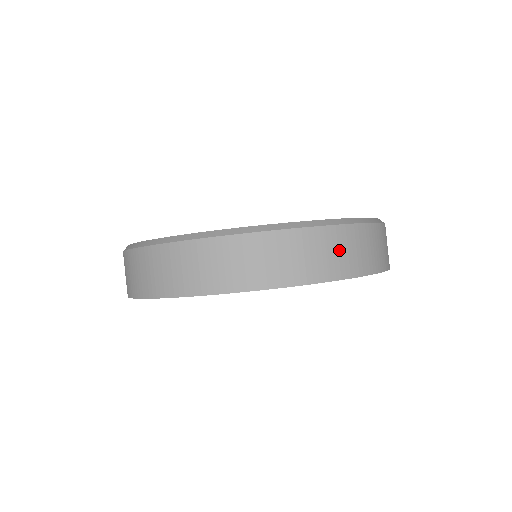
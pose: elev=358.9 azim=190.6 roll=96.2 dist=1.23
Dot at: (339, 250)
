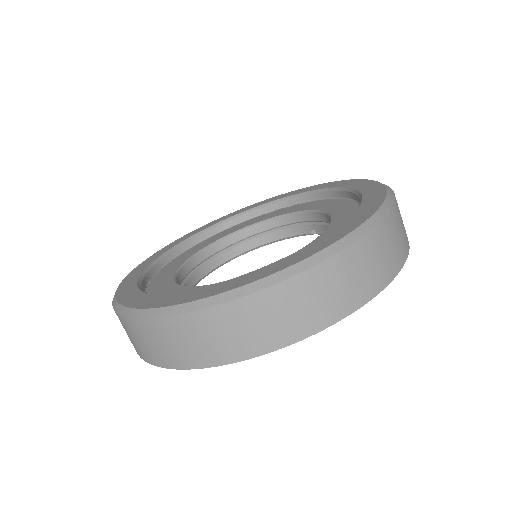
Dot at: (223, 333)
